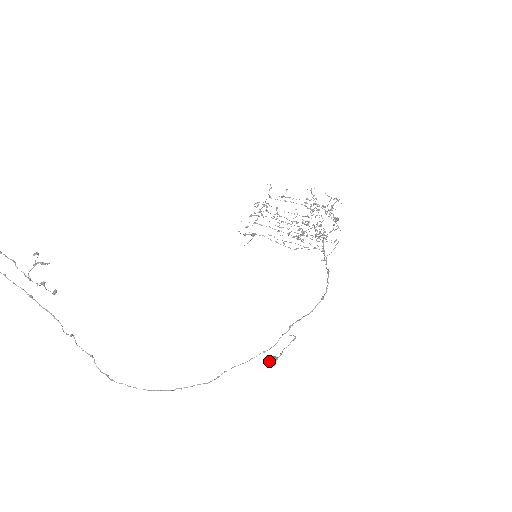
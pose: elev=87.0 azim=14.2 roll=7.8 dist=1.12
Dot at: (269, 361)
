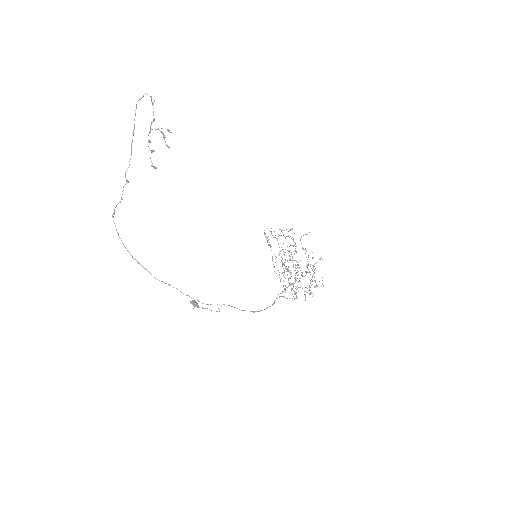
Dot at: (193, 303)
